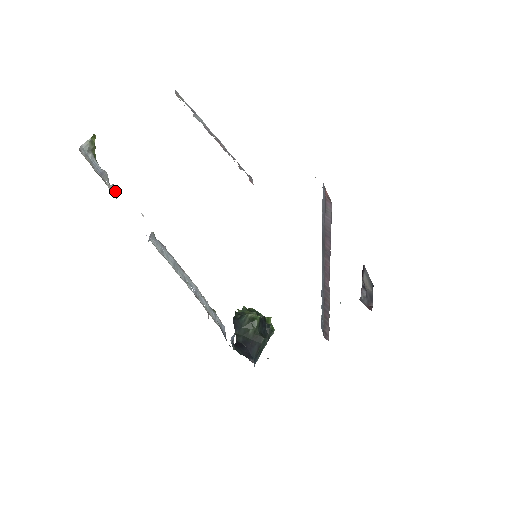
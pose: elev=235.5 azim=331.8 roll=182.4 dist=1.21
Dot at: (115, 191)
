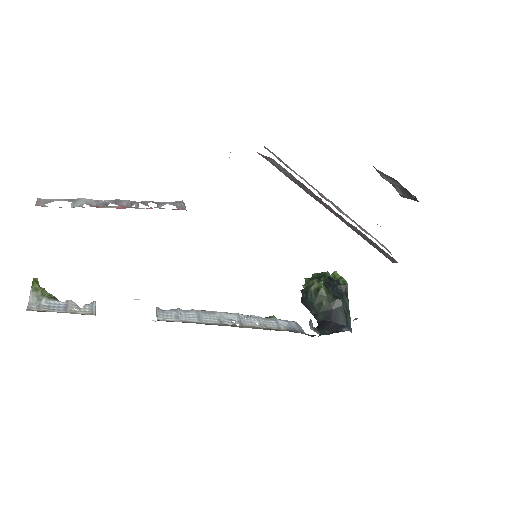
Dot at: (90, 310)
